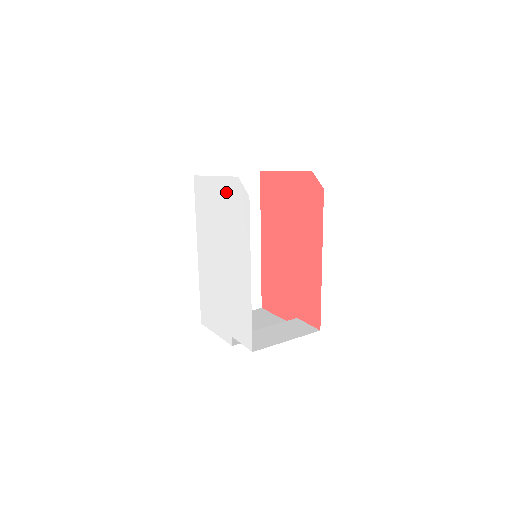
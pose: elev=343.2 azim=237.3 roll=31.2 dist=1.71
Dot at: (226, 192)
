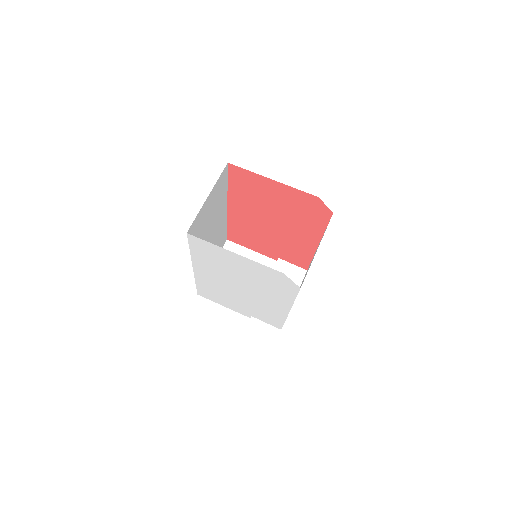
Dot at: (258, 270)
